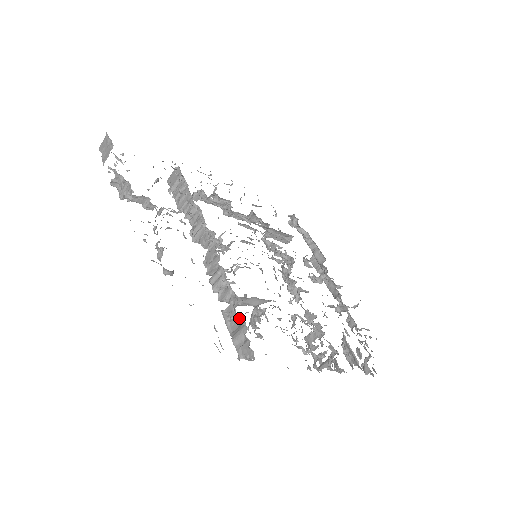
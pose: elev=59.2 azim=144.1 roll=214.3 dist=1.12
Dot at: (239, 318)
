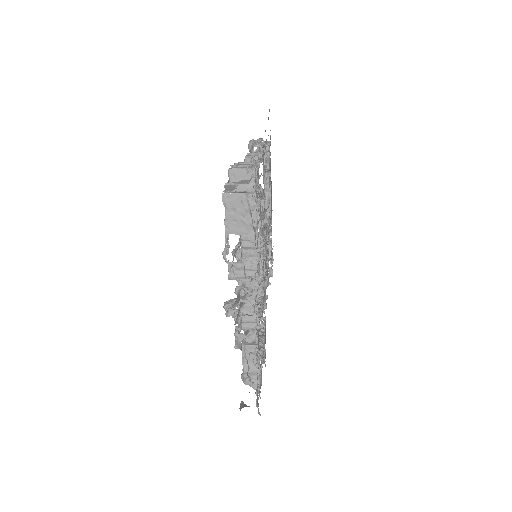
Dot at: (256, 361)
